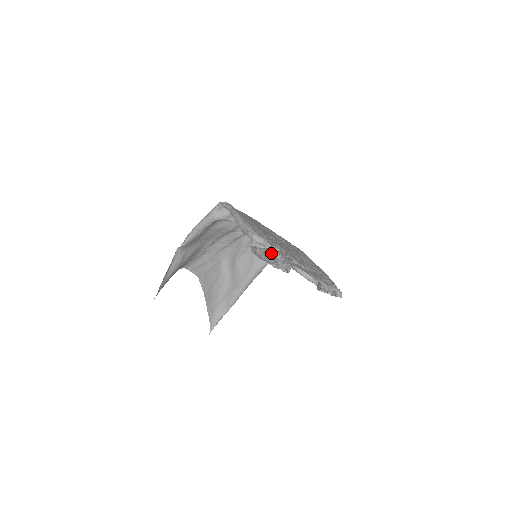
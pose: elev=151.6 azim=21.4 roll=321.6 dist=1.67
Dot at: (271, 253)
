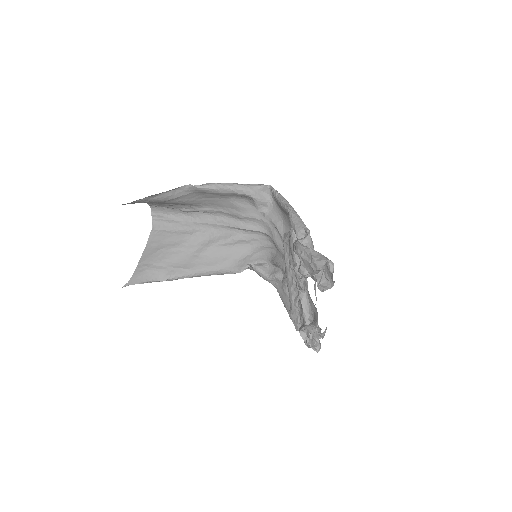
Dot at: occluded
